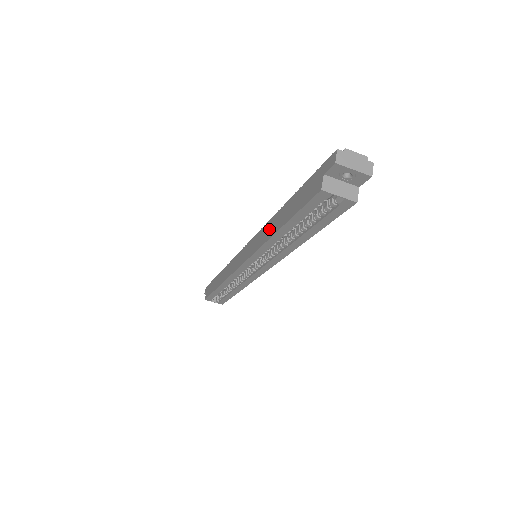
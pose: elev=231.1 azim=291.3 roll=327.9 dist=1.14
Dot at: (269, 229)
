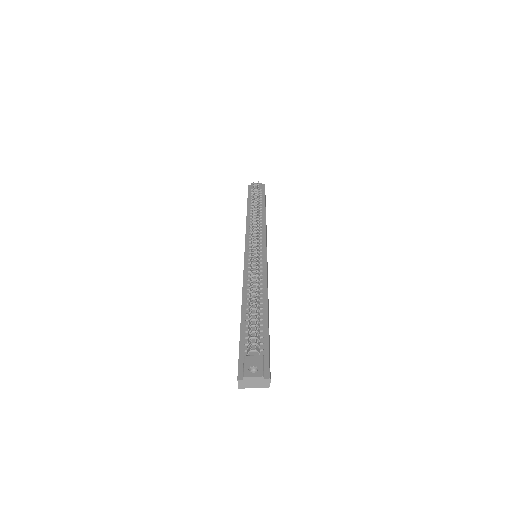
Dot at: occluded
